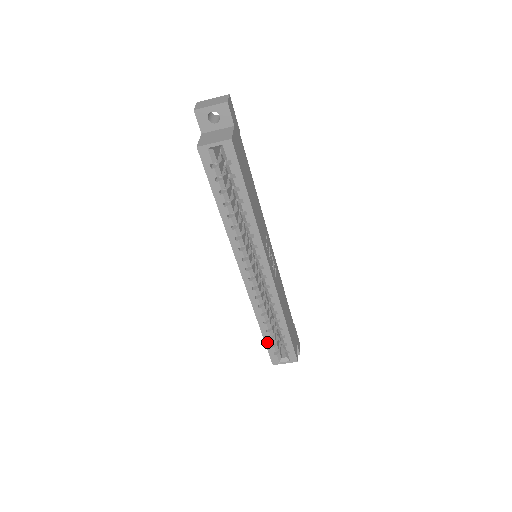
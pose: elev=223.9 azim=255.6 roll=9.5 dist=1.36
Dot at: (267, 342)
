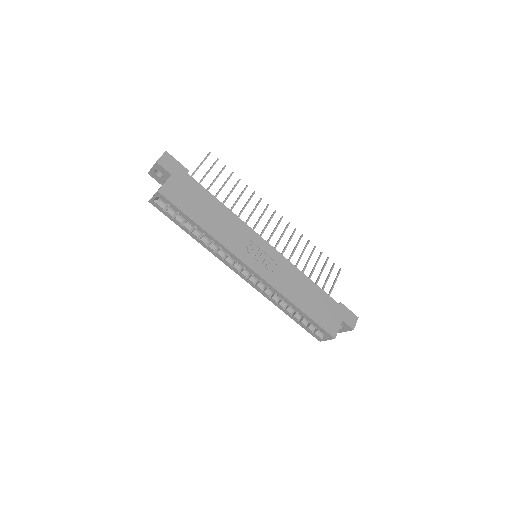
Dot at: (299, 323)
